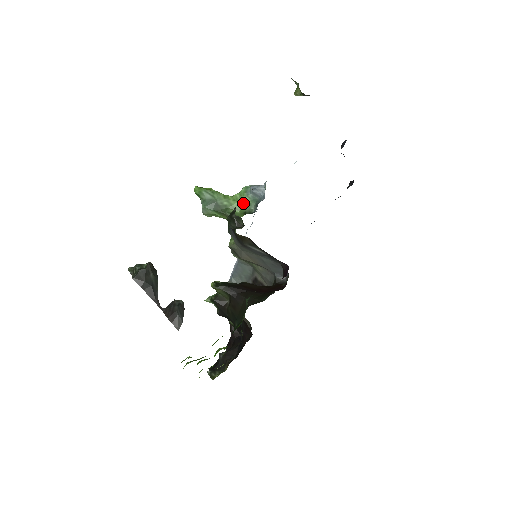
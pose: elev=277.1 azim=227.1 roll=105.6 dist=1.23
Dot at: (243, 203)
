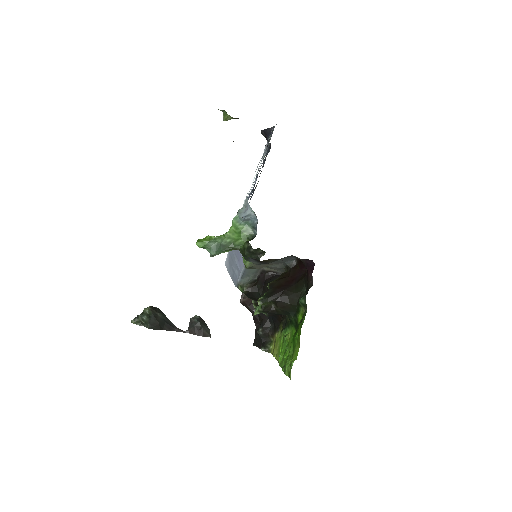
Dot at: (240, 232)
